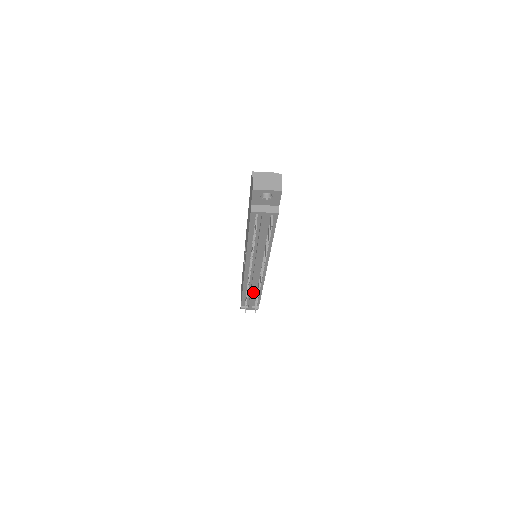
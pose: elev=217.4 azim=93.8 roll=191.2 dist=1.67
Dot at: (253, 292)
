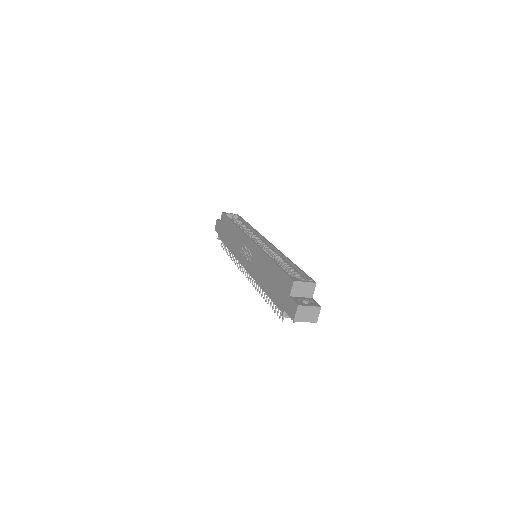
Dot at: occluded
